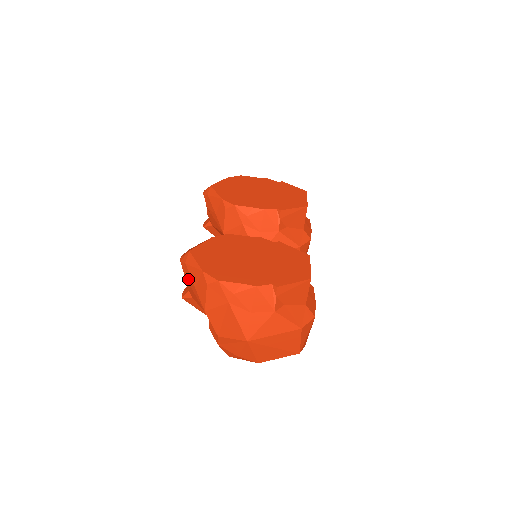
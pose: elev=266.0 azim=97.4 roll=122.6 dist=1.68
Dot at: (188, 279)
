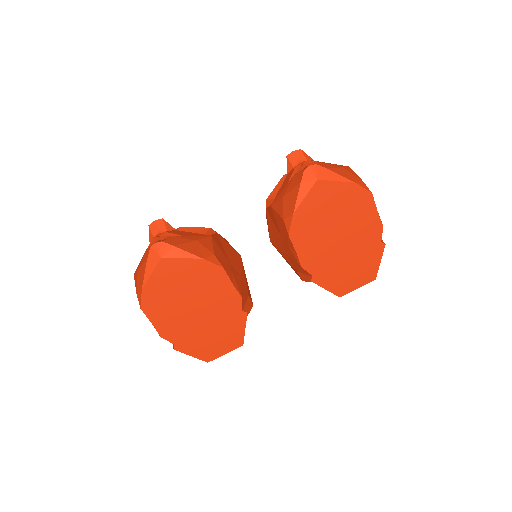
Dot at: (144, 257)
